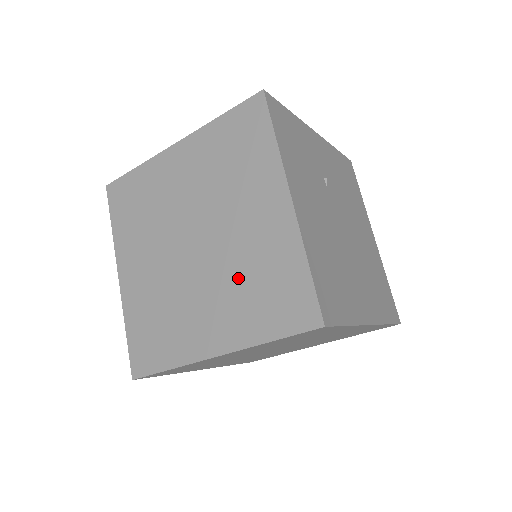
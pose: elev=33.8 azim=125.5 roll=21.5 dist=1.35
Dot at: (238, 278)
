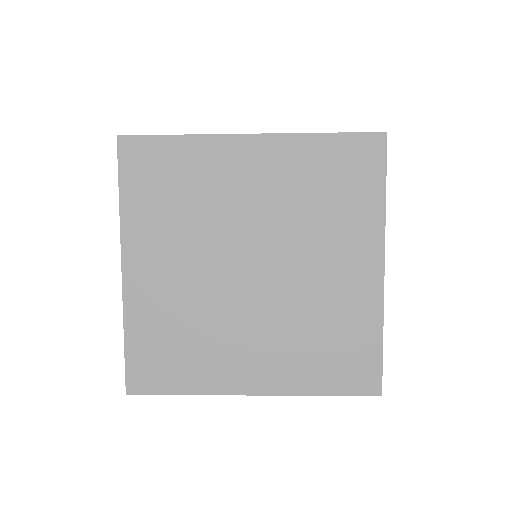
Dot at: (301, 325)
